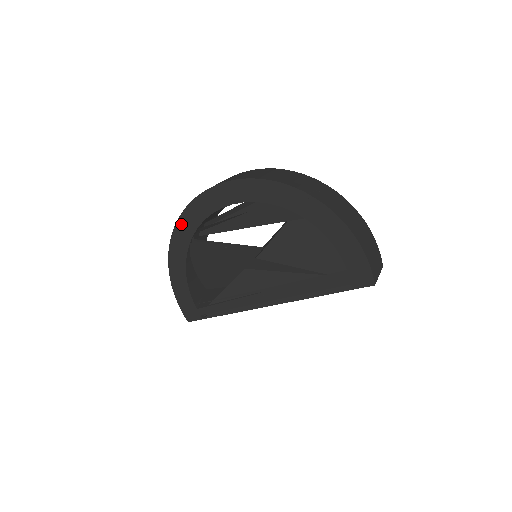
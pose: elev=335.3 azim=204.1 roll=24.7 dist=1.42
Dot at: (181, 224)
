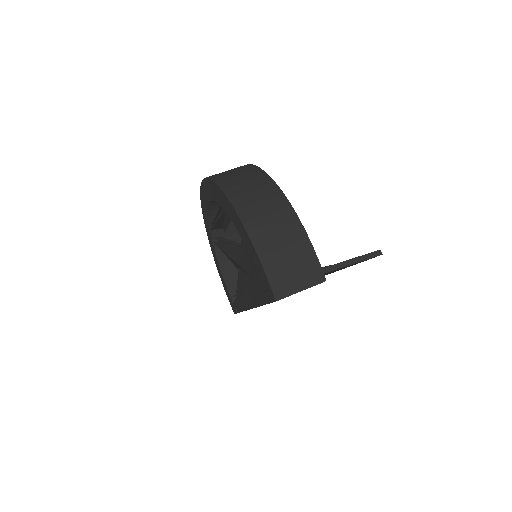
Dot at: (205, 221)
